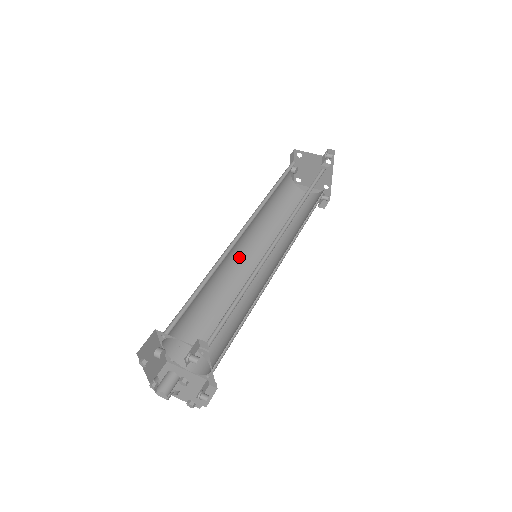
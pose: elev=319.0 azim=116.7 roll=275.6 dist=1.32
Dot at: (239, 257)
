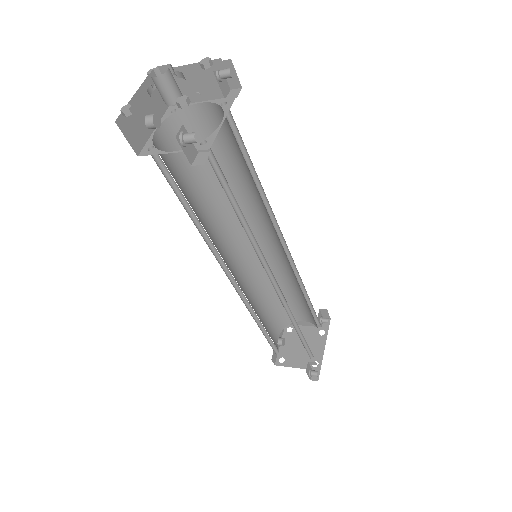
Dot at: (229, 269)
